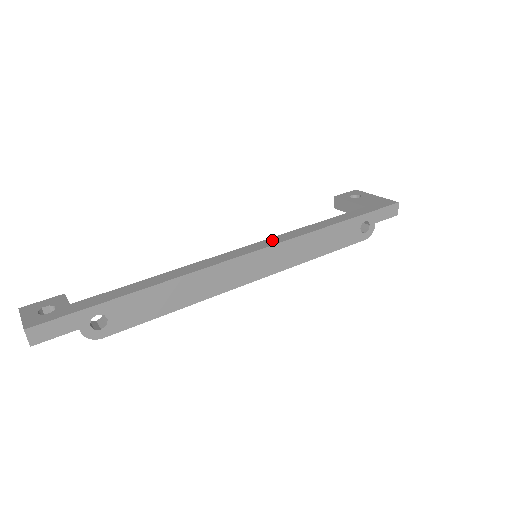
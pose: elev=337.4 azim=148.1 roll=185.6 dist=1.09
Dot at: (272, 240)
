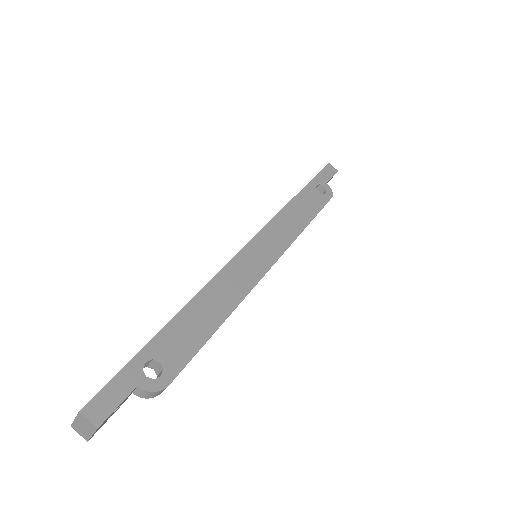
Dot at: occluded
